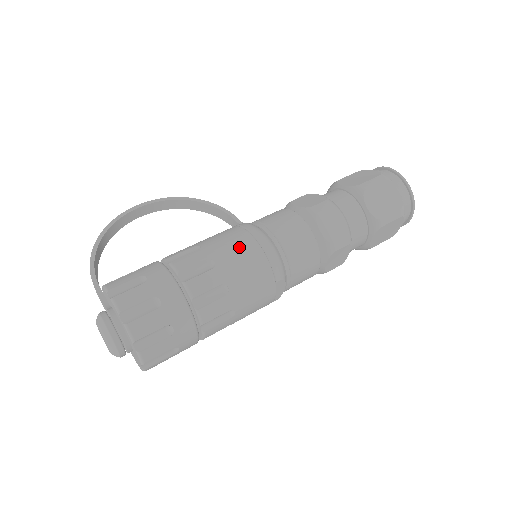
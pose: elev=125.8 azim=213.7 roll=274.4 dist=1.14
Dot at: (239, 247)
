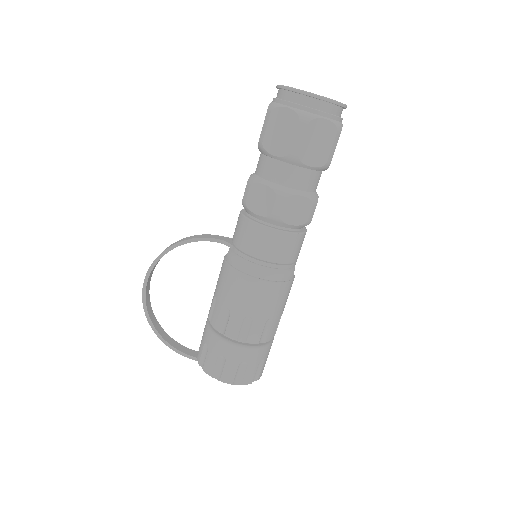
Dot at: (254, 294)
